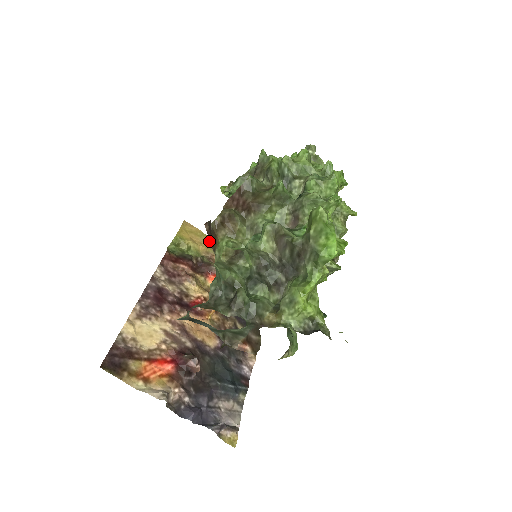
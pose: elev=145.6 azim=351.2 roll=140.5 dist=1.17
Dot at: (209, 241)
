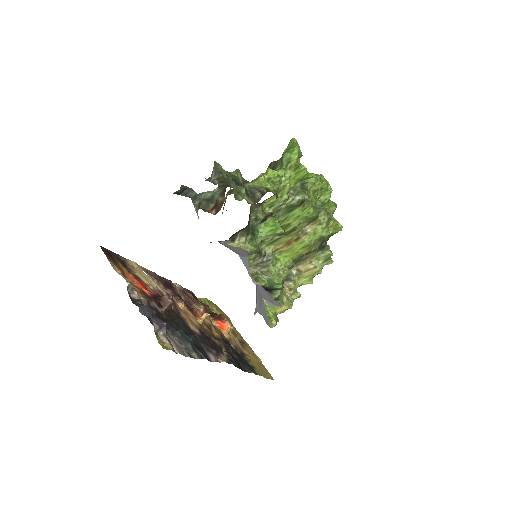
Dot at: occluded
